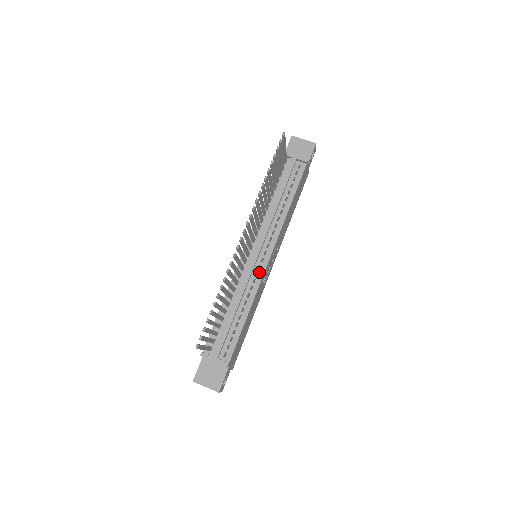
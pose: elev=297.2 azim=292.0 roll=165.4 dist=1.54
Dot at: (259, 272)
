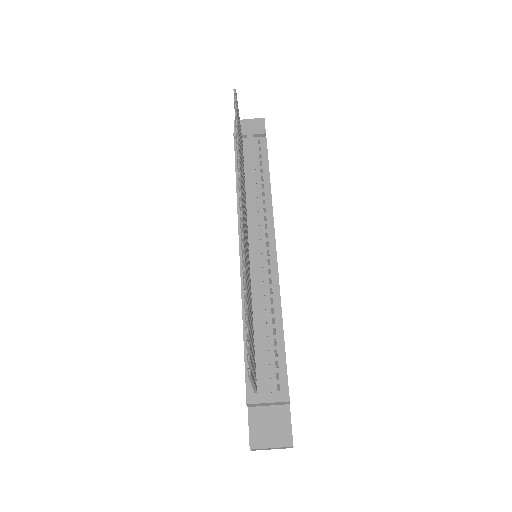
Dot at: (271, 268)
